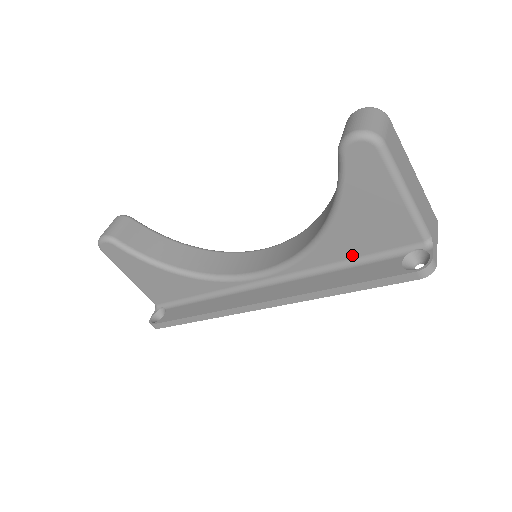
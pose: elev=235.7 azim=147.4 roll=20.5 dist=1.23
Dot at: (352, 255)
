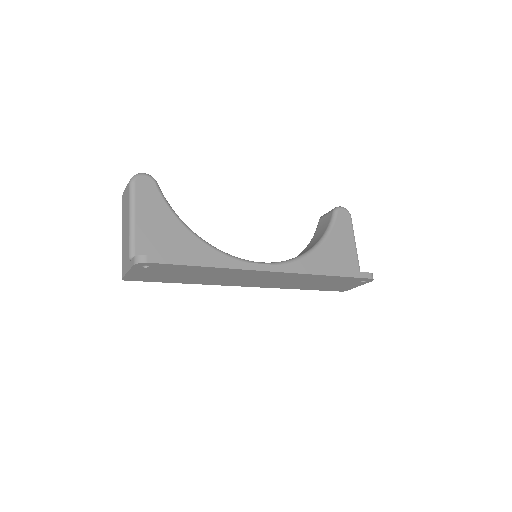
Dot at: occluded
